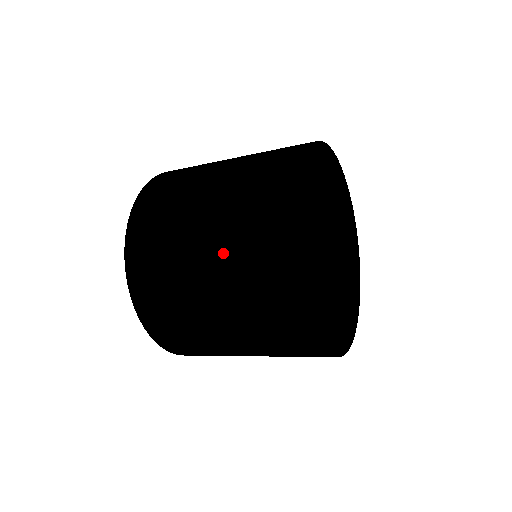
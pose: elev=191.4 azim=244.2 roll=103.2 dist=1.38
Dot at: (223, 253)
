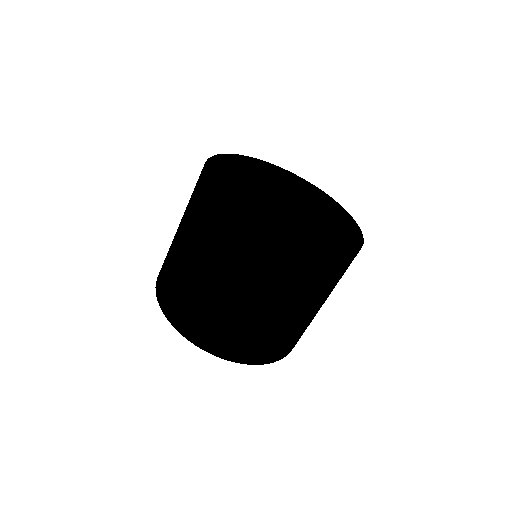
Dot at: (208, 261)
